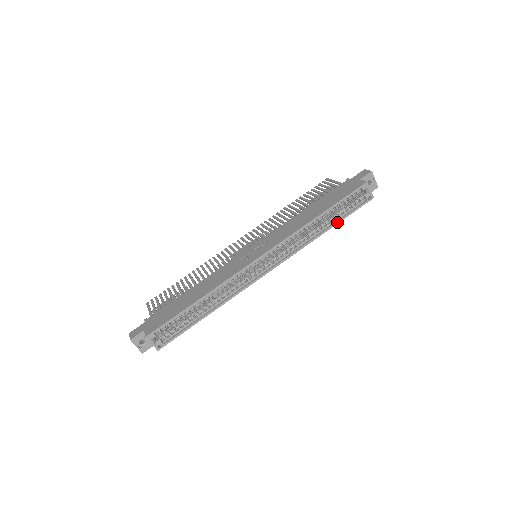
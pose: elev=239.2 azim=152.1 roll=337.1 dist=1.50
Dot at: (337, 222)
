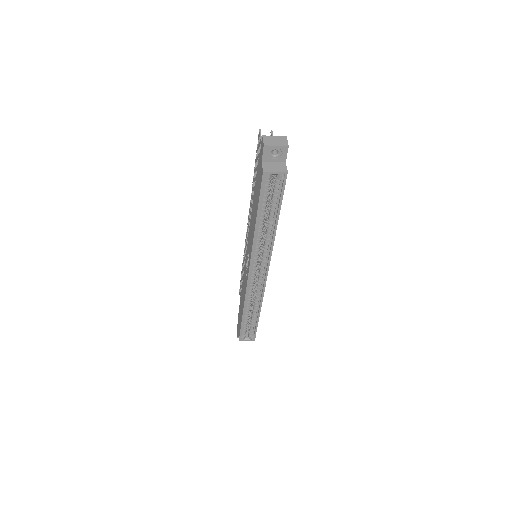
Dot at: (277, 214)
